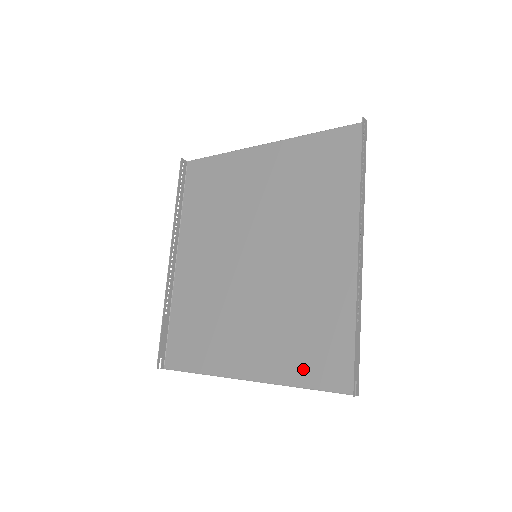
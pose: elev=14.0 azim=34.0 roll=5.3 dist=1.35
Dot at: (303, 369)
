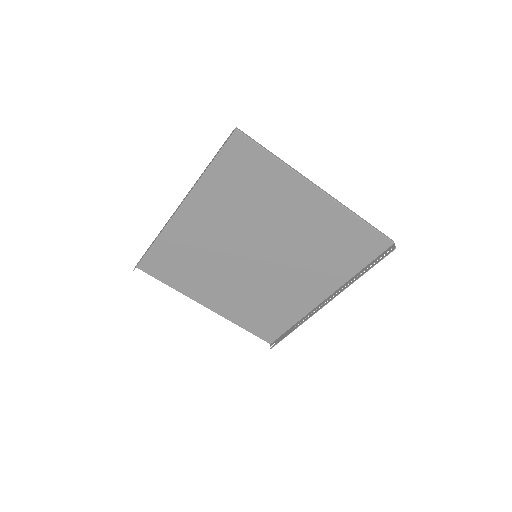
Dot at: (248, 322)
